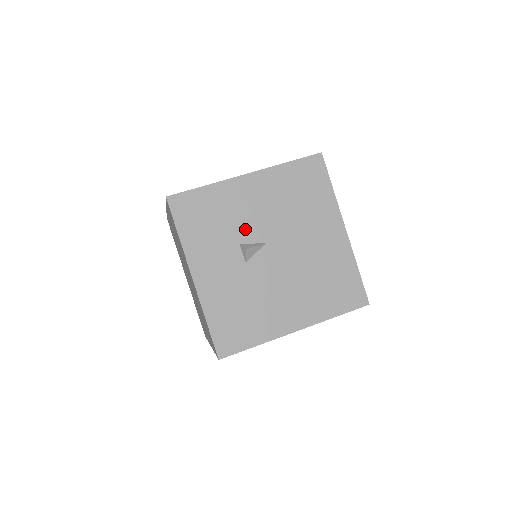
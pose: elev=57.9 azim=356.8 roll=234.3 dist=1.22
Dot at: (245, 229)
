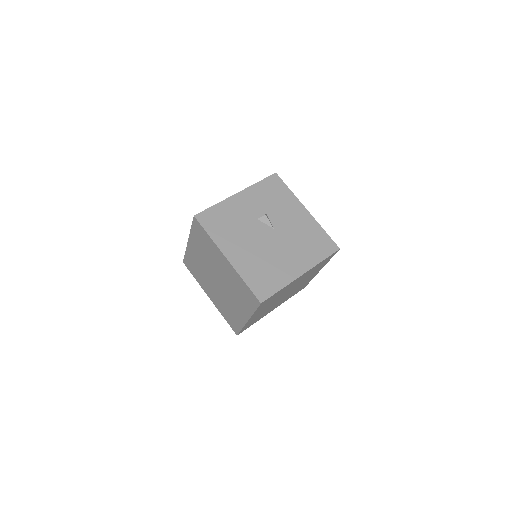
Dot at: (276, 215)
